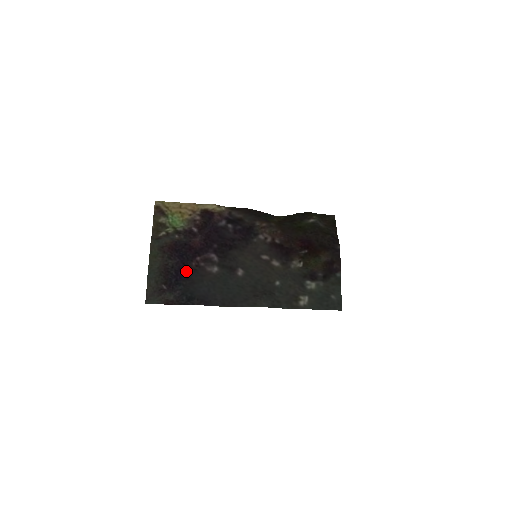
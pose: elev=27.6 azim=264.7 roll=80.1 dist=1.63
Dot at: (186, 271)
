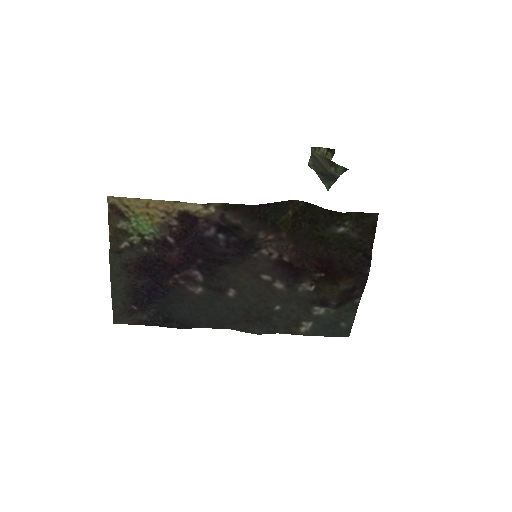
Dot at: (161, 290)
